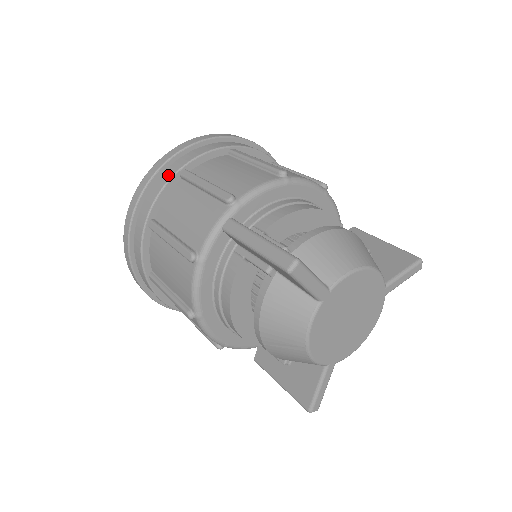
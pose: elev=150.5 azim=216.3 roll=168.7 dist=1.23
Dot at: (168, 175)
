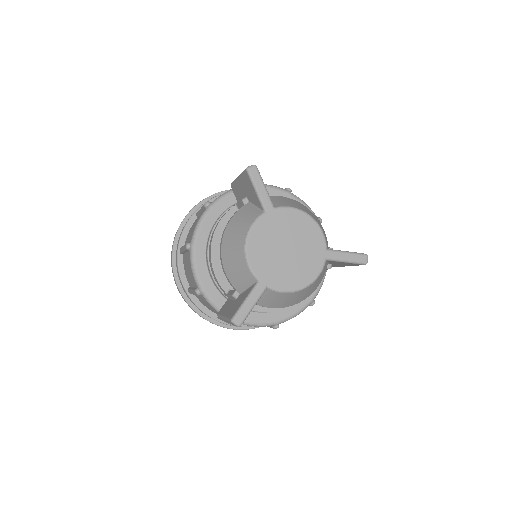
Dot at: occluded
